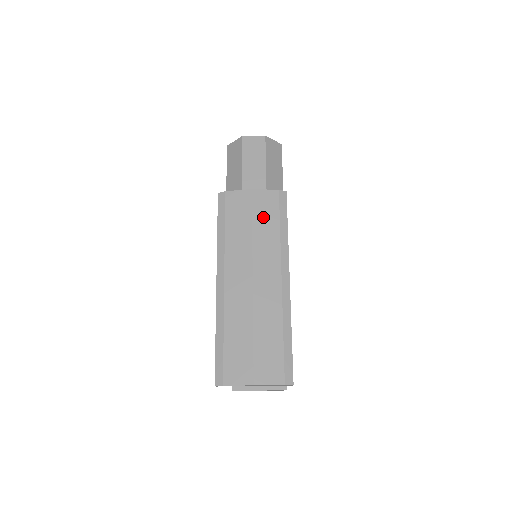
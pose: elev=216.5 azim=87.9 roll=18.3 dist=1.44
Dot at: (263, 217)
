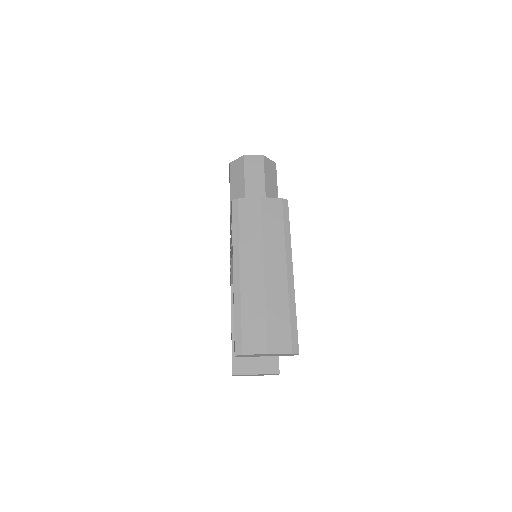
Dot at: (270, 220)
